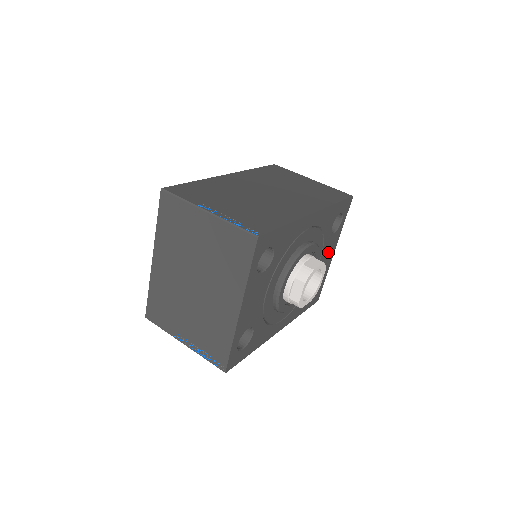
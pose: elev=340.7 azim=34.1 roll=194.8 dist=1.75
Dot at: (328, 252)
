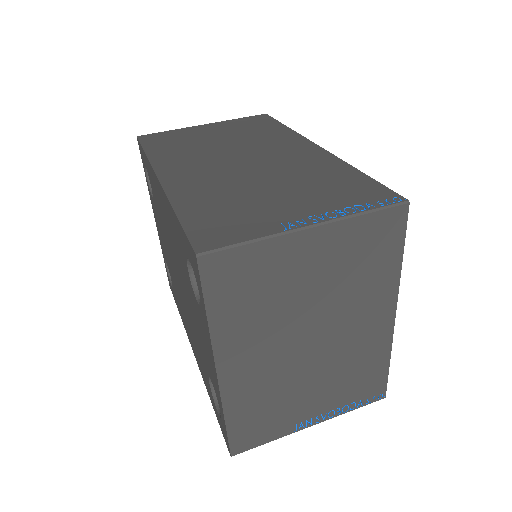
Dot at: occluded
